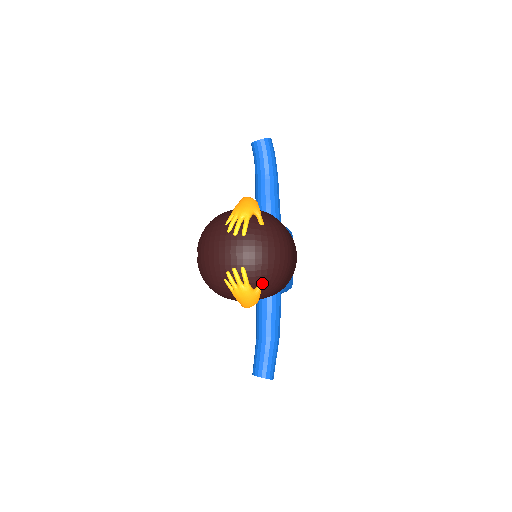
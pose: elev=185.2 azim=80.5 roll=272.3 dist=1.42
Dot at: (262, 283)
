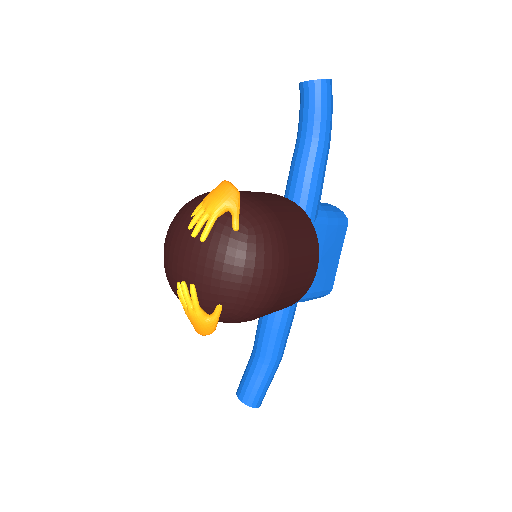
Dot at: (220, 311)
